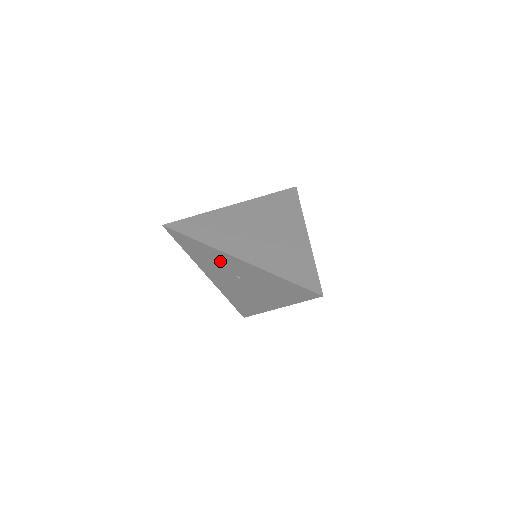
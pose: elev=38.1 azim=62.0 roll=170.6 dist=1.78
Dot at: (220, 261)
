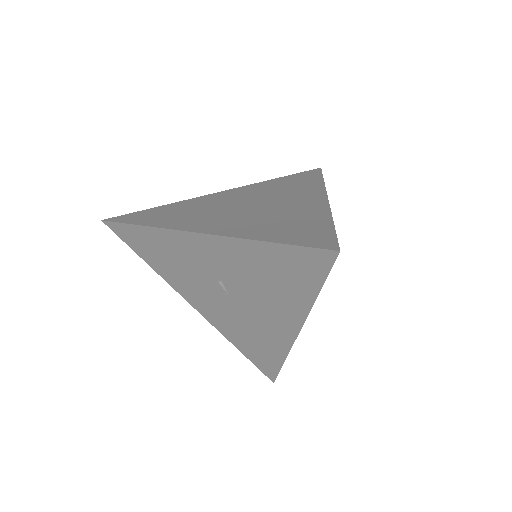
Dot at: (184, 257)
